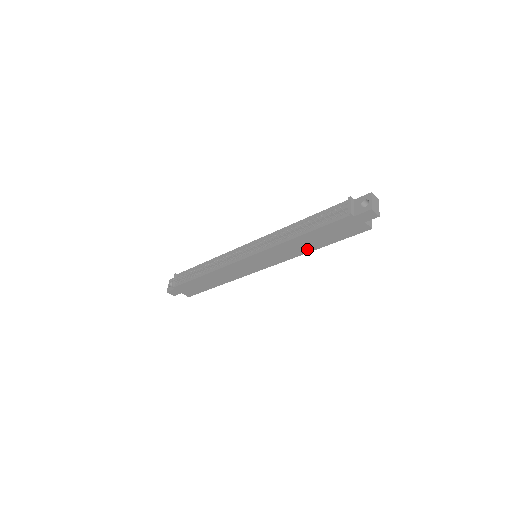
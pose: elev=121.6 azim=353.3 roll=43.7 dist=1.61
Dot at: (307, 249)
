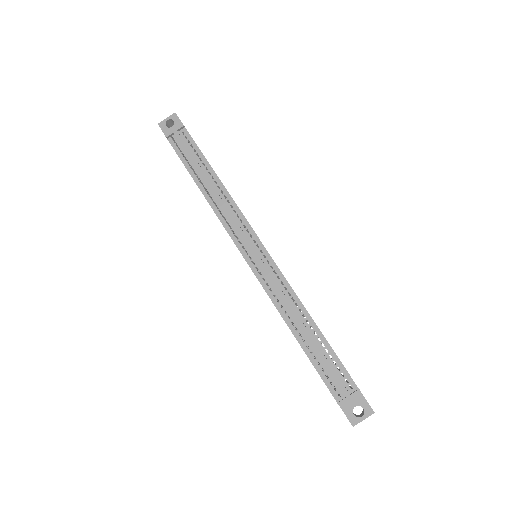
Dot at: occluded
